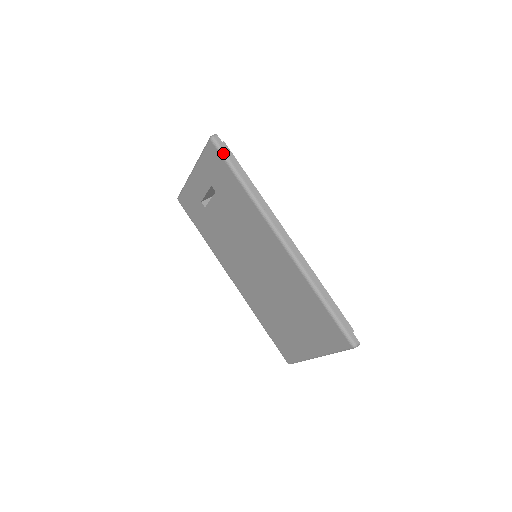
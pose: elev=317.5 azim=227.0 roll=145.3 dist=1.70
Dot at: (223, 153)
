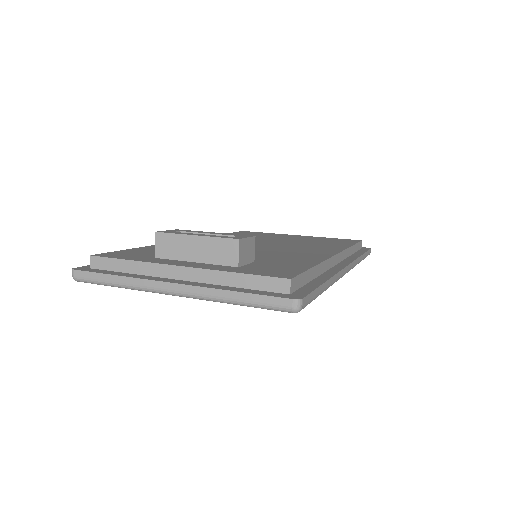
Dot at: occluded
